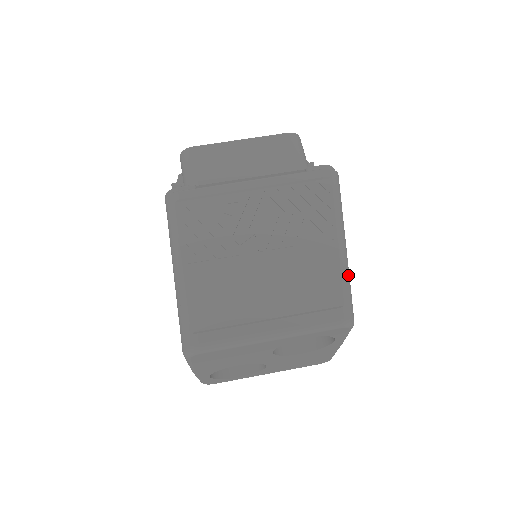
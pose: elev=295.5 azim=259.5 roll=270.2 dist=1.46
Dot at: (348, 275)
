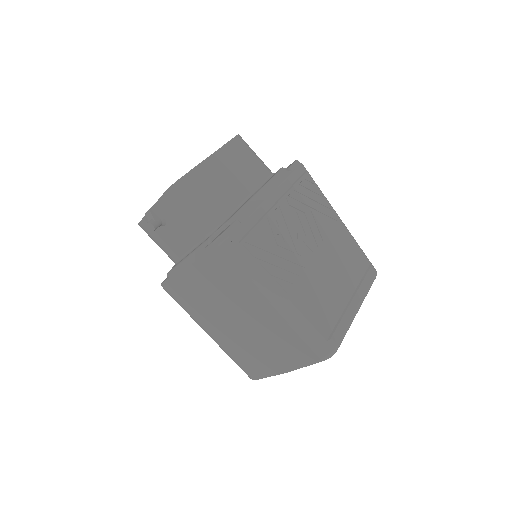
Dot at: occluded
